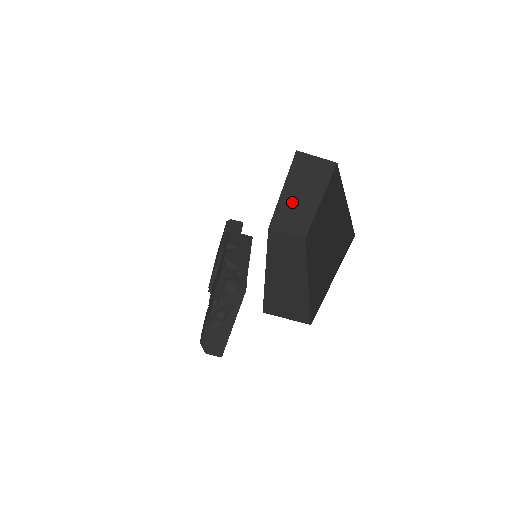
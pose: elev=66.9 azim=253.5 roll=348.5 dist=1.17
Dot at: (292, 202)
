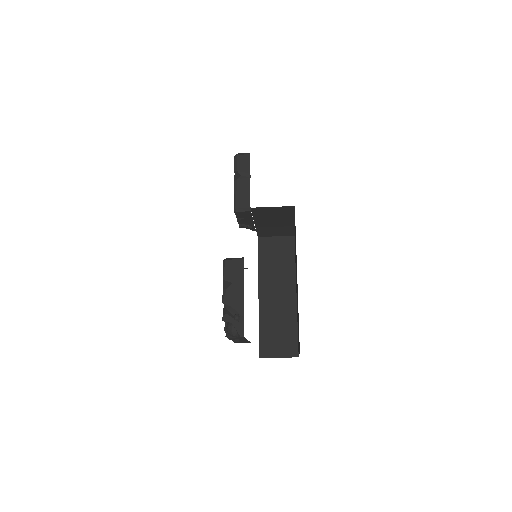
Dot at: (268, 226)
